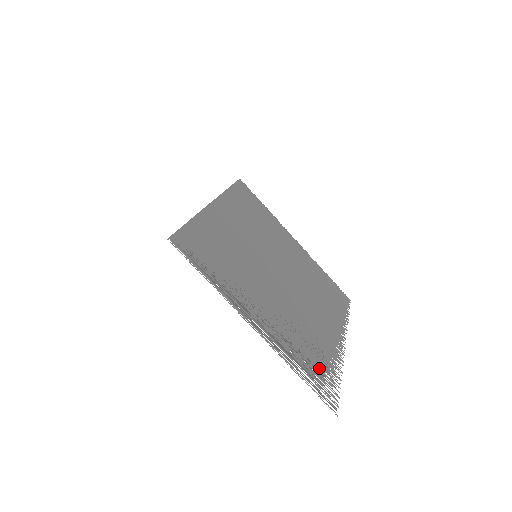
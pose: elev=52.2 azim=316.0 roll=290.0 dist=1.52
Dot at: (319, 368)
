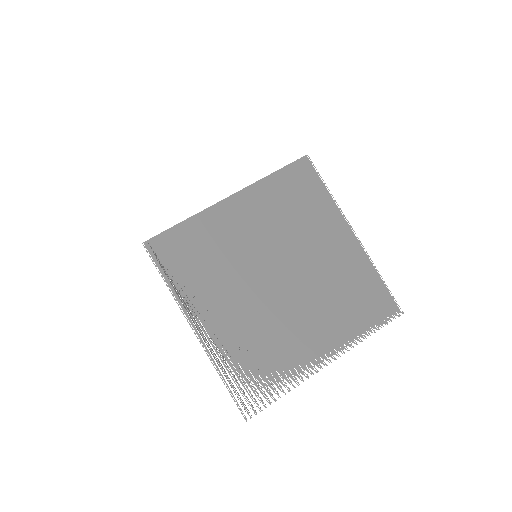
Dot at: (259, 377)
